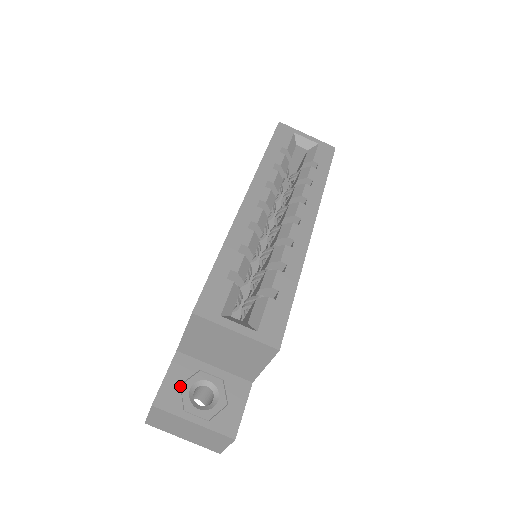
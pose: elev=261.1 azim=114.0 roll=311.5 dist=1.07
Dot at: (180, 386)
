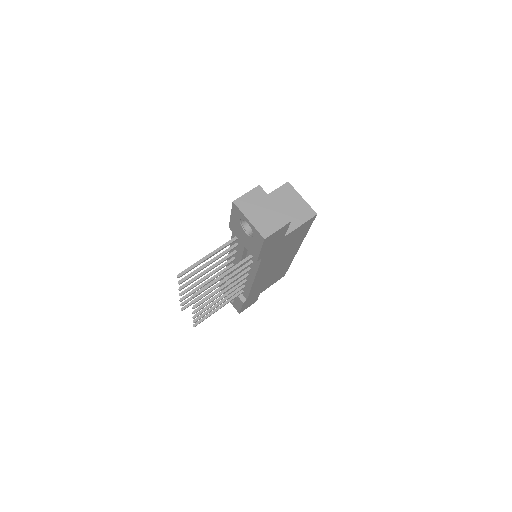
Dot at: occluded
